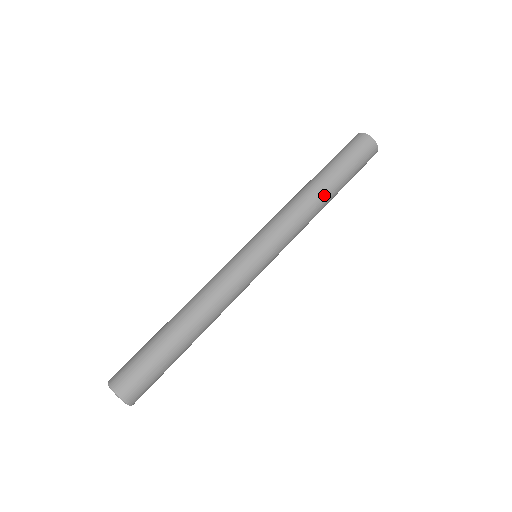
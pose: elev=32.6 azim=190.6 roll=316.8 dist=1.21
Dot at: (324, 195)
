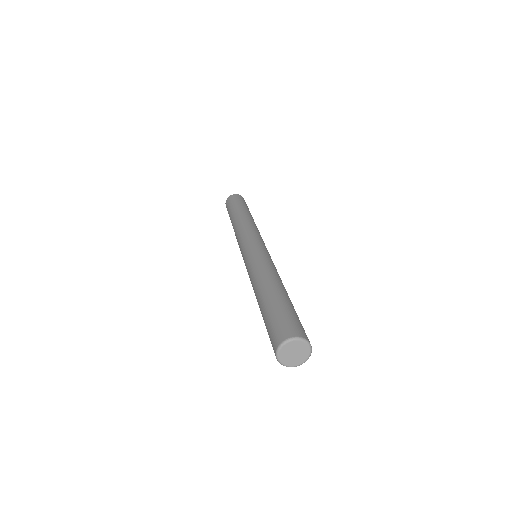
Dot at: (246, 215)
